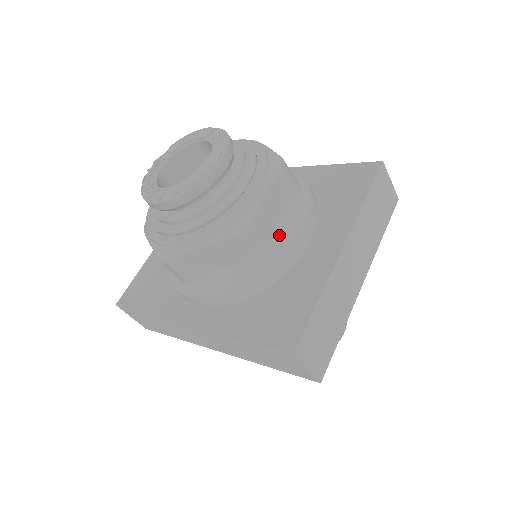
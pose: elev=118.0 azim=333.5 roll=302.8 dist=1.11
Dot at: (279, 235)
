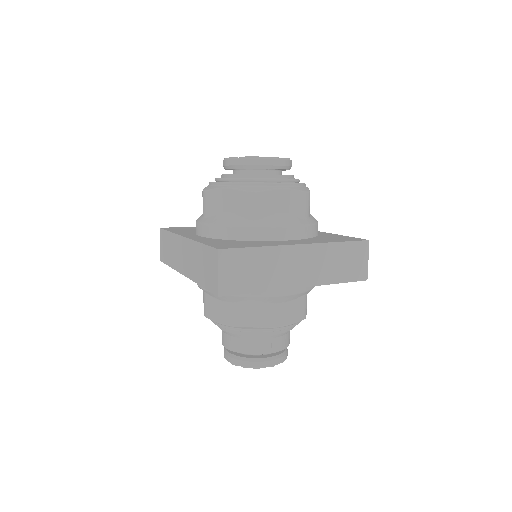
Dot at: (272, 218)
